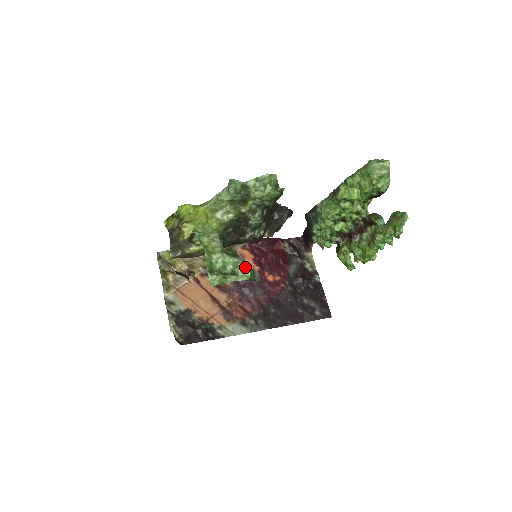
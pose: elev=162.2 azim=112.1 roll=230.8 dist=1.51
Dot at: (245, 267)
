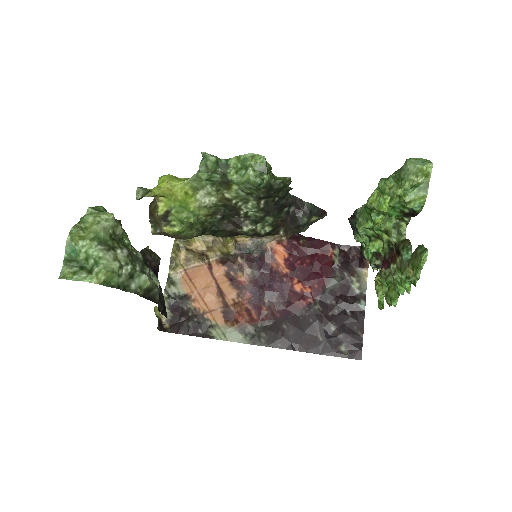
Dot at: (103, 266)
